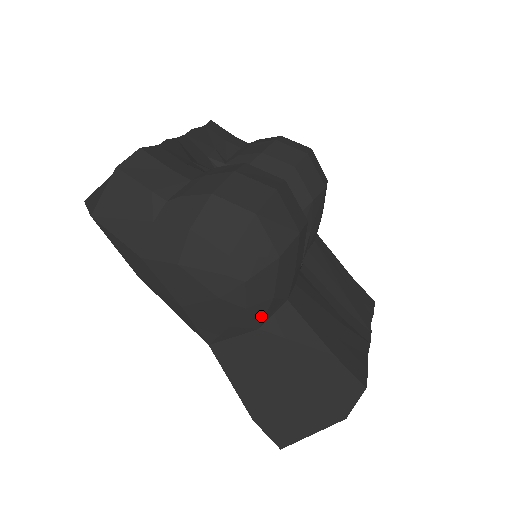
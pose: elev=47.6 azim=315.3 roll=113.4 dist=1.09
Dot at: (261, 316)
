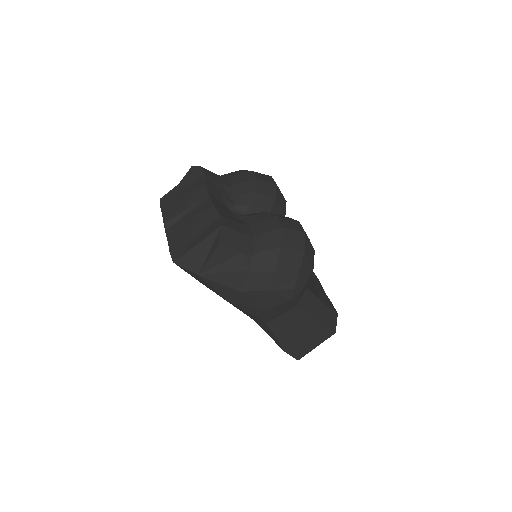
Dot at: (299, 299)
